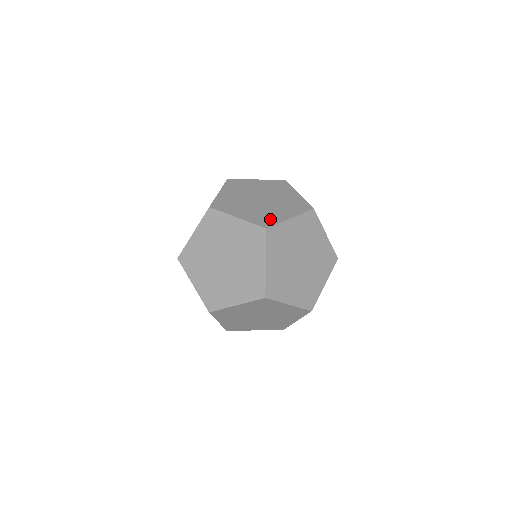
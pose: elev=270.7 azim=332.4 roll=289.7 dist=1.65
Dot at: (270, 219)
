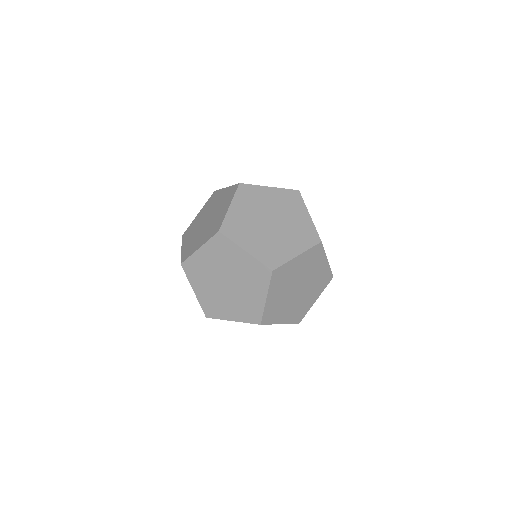
Dot at: occluded
